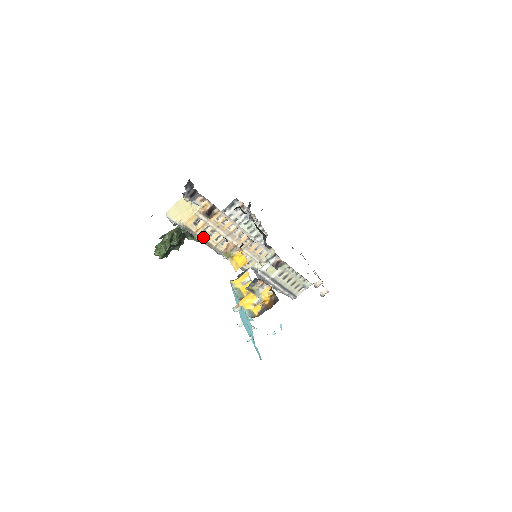
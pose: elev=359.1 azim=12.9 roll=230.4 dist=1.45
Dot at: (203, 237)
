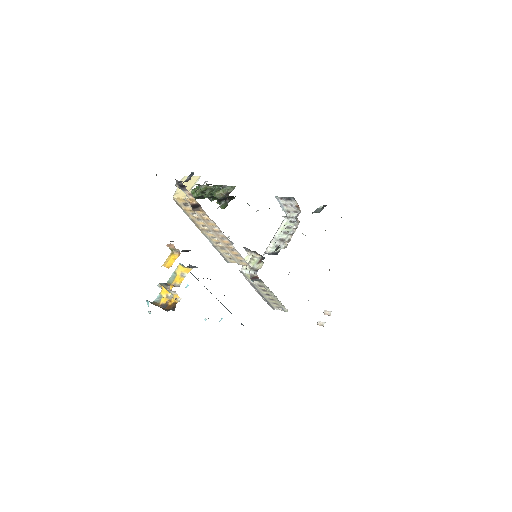
Dot at: (191, 217)
